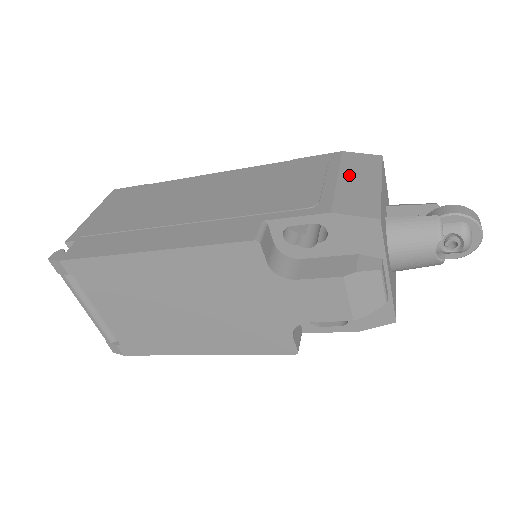
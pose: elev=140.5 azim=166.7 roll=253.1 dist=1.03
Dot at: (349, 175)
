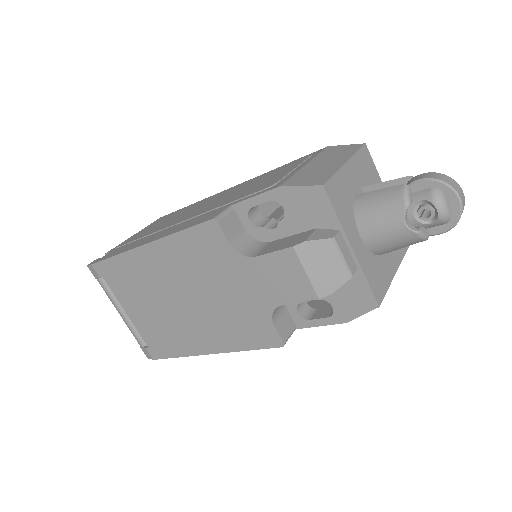
Dot at: (319, 160)
